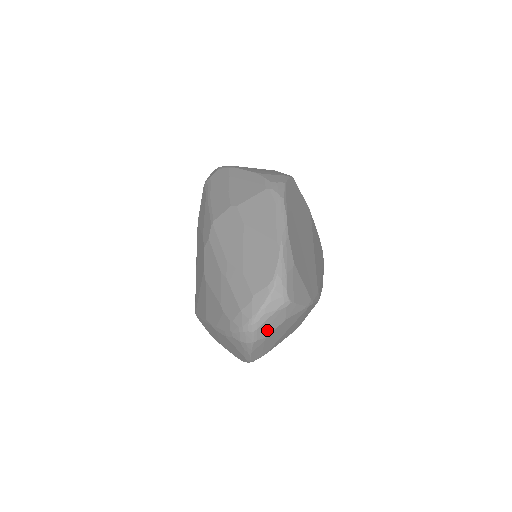
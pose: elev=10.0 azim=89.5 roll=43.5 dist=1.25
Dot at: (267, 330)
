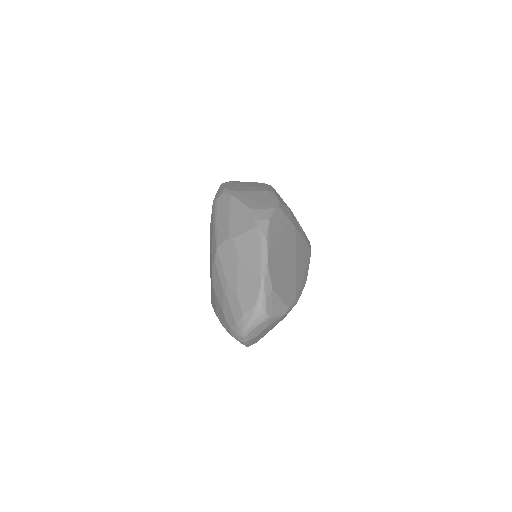
Dot at: (254, 334)
